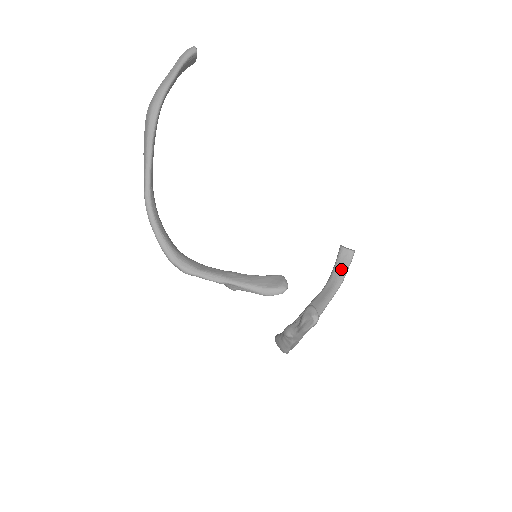
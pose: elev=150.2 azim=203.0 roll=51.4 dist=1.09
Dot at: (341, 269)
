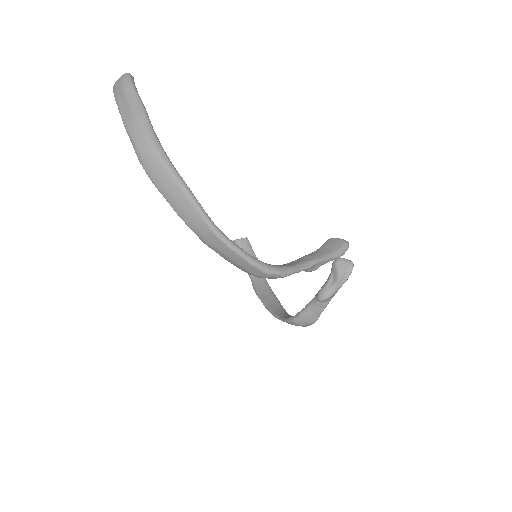
Dot at: occluded
